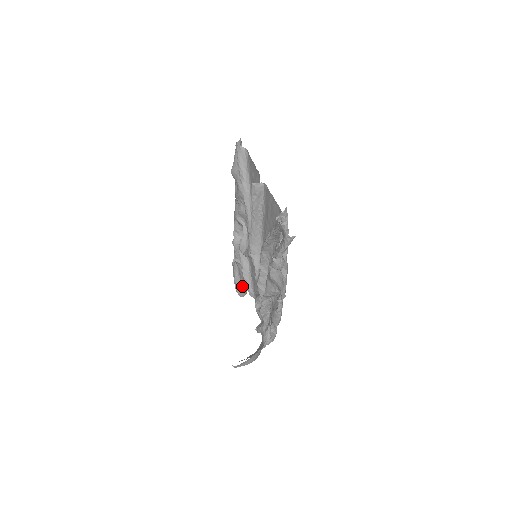
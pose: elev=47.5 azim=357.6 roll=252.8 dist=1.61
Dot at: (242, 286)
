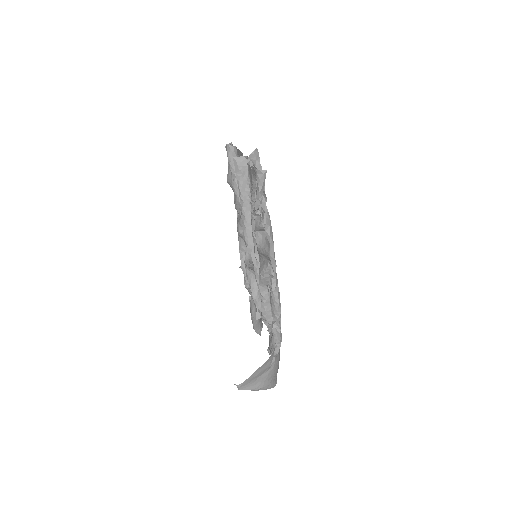
Dot at: (259, 321)
